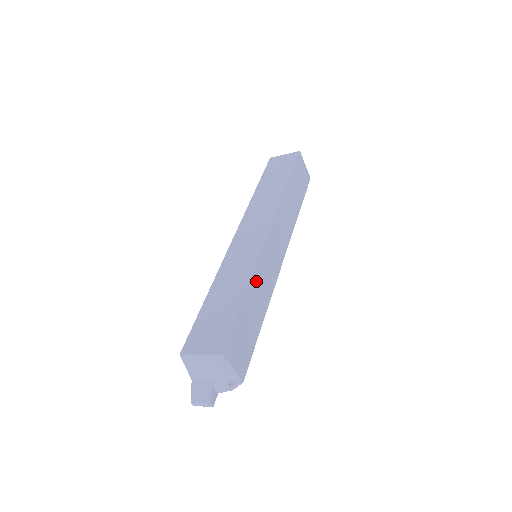
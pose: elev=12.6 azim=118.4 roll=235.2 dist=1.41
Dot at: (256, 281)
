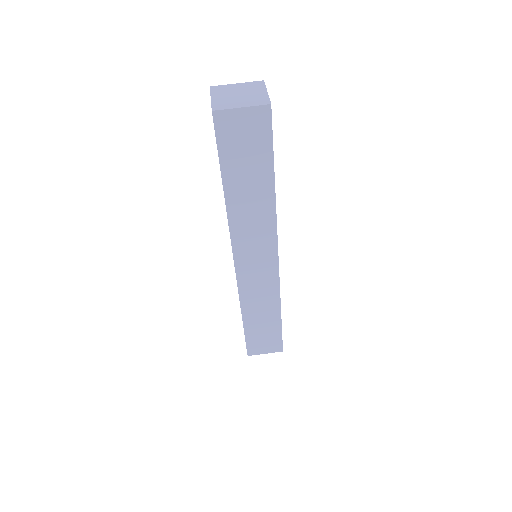
Dot at: (249, 307)
